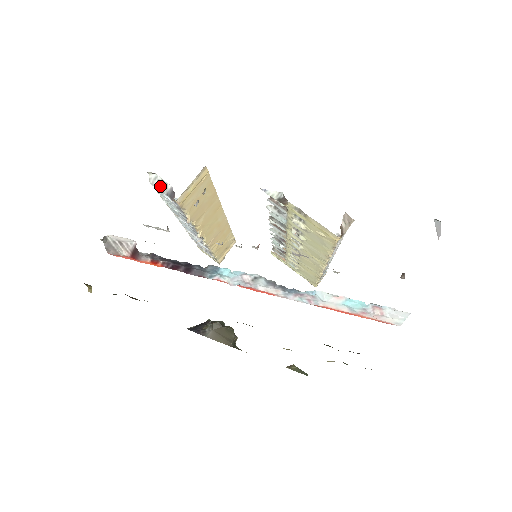
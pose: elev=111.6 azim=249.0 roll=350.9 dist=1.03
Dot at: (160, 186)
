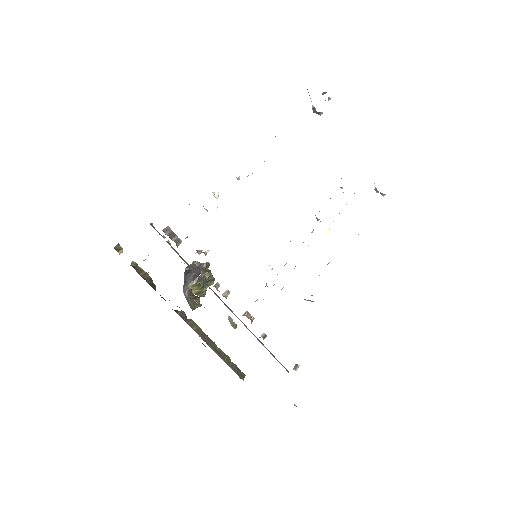
Dot at: occluded
